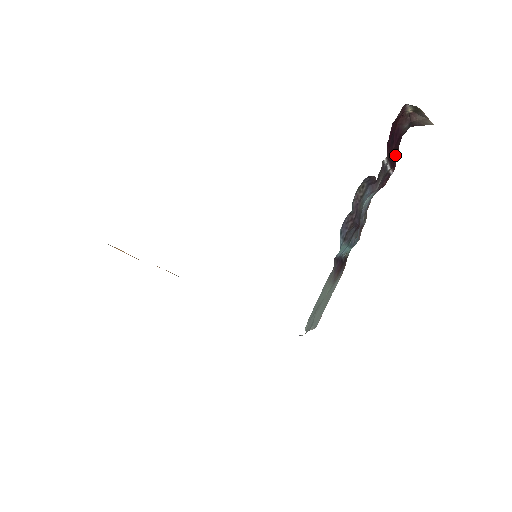
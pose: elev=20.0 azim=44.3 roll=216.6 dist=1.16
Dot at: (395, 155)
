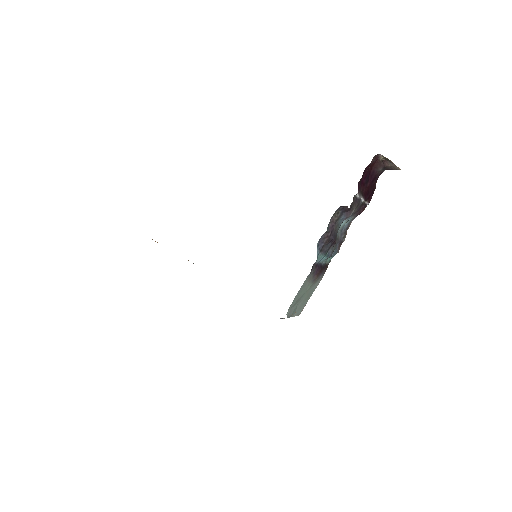
Dot at: (371, 190)
